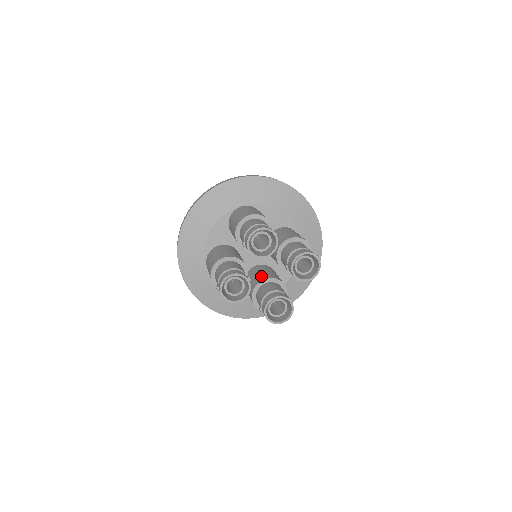
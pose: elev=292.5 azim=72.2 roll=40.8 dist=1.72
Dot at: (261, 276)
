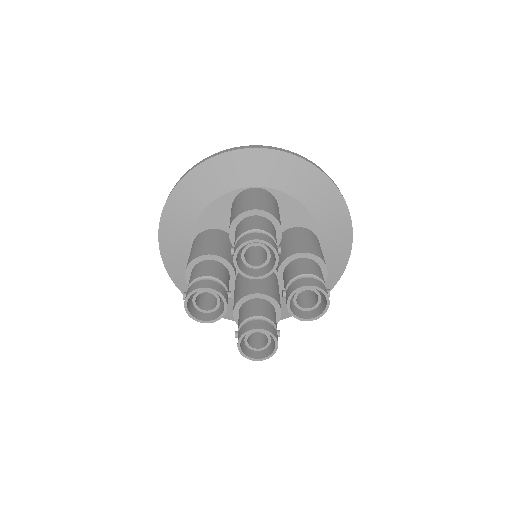
Dot at: (253, 286)
